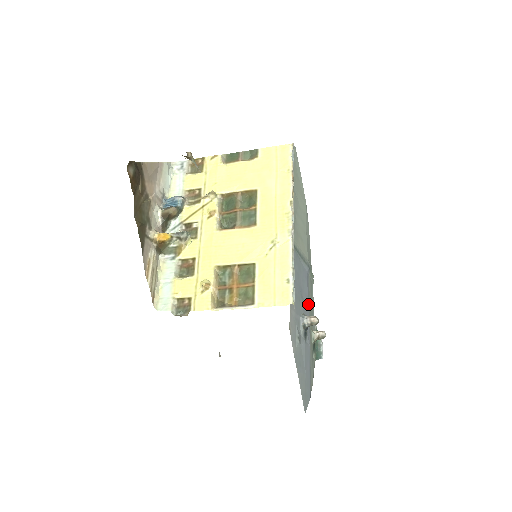
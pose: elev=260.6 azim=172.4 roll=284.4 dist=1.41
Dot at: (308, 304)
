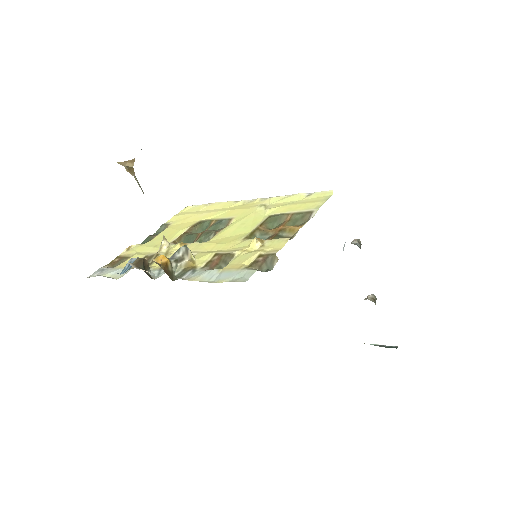
Dot at: occluded
